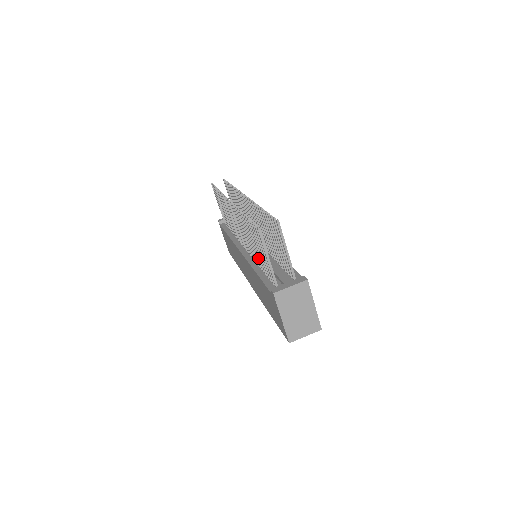
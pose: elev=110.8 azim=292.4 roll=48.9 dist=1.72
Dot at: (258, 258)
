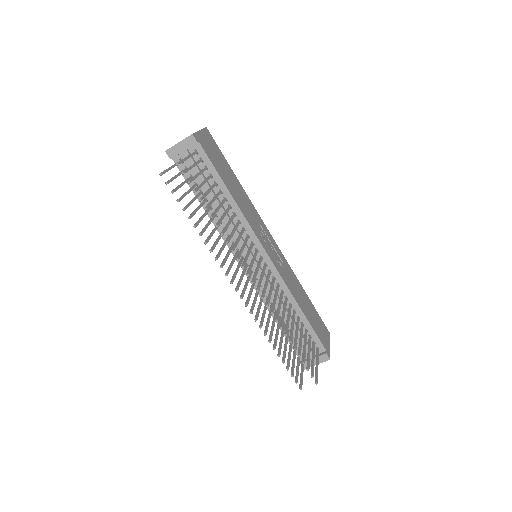
Dot at: (279, 324)
